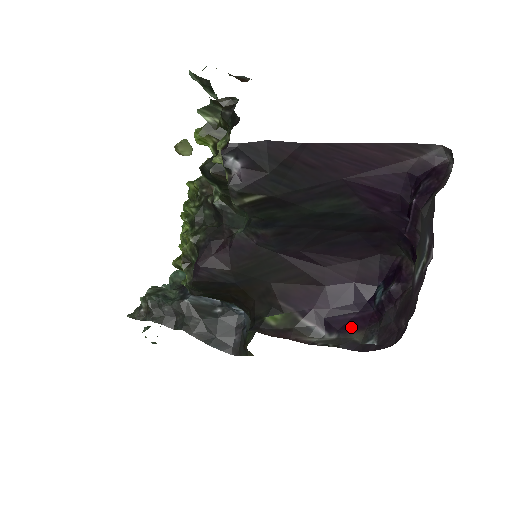
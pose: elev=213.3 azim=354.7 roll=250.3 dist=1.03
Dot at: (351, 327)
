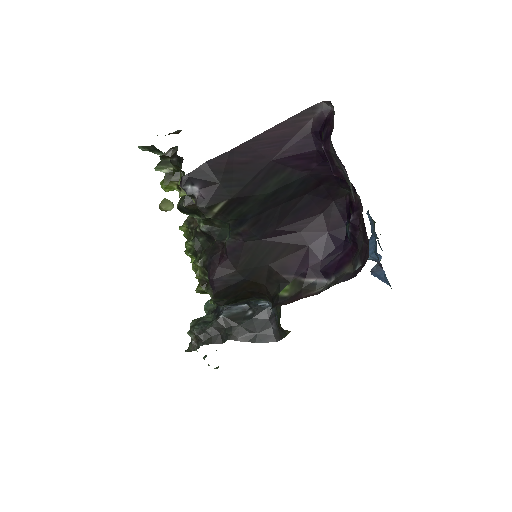
Dot at: (341, 265)
